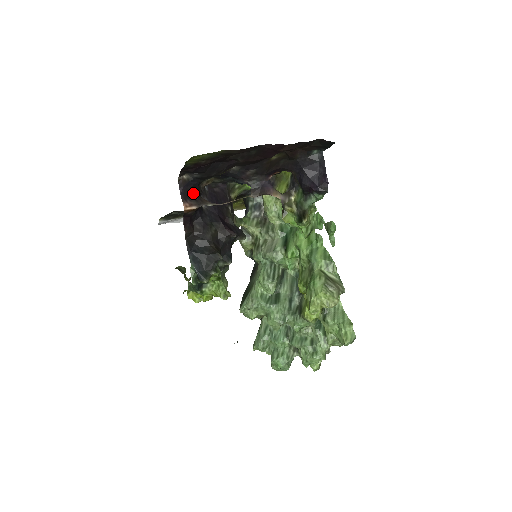
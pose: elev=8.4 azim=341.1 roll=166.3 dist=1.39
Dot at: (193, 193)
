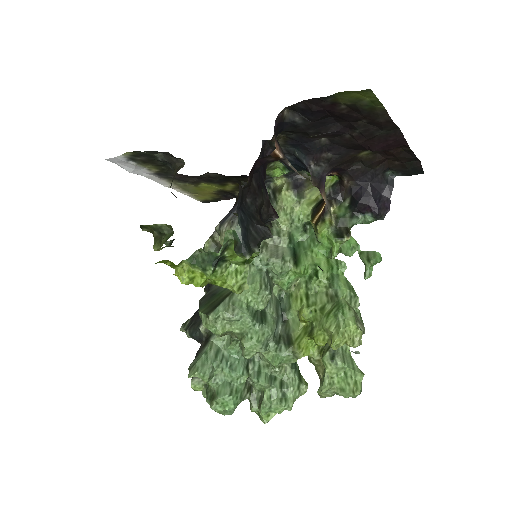
Dot at: occluded
